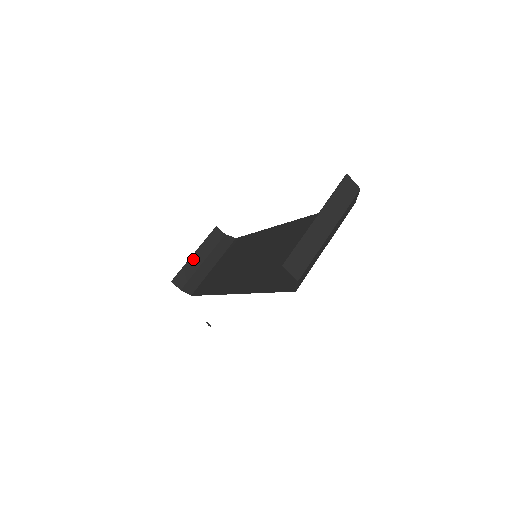
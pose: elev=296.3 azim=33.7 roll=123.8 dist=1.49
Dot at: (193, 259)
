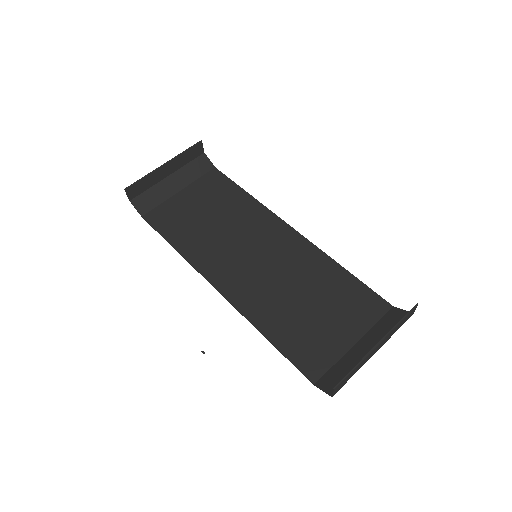
Dot at: (160, 170)
